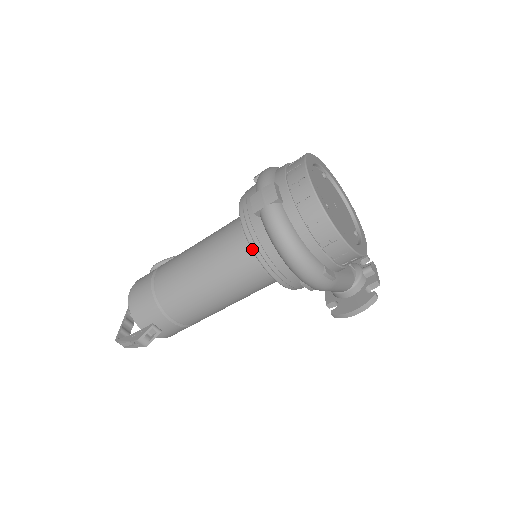
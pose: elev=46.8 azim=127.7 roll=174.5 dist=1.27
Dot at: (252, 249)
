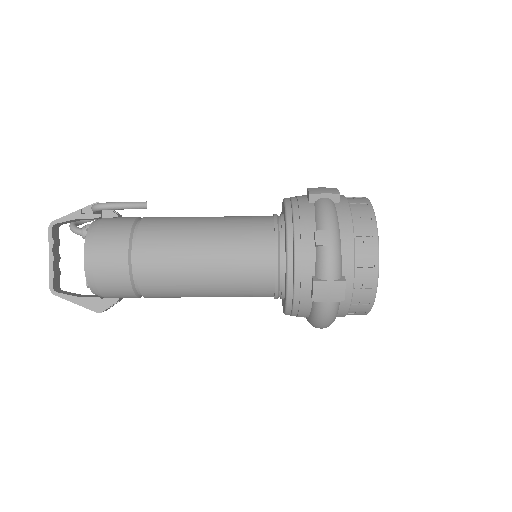
Dot at: (286, 309)
